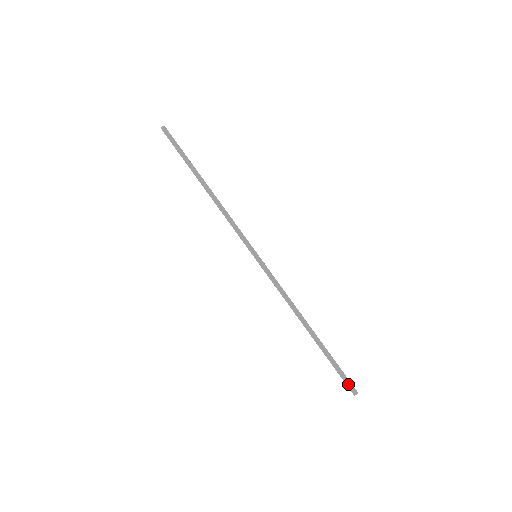
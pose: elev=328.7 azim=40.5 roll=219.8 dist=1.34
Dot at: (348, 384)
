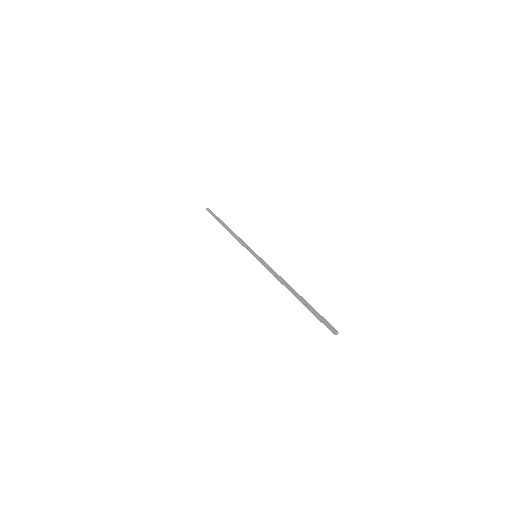
Dot at: (327, 325)
